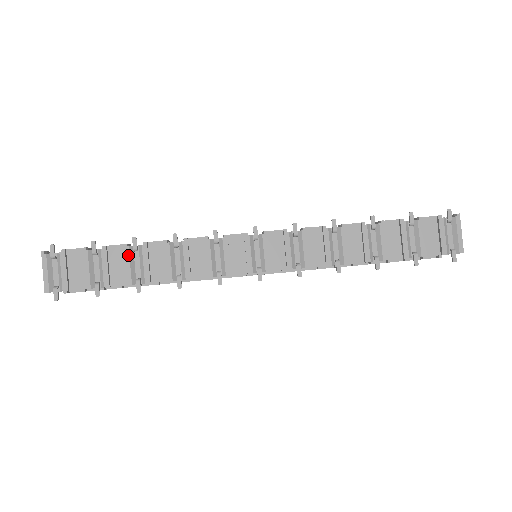
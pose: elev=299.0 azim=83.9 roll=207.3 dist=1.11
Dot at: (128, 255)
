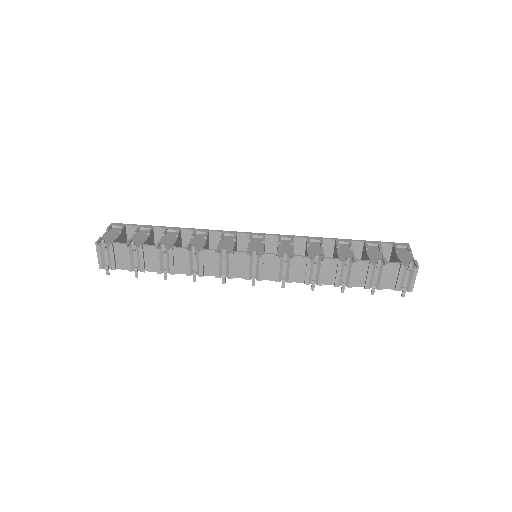
Dot at: (158, 255)
